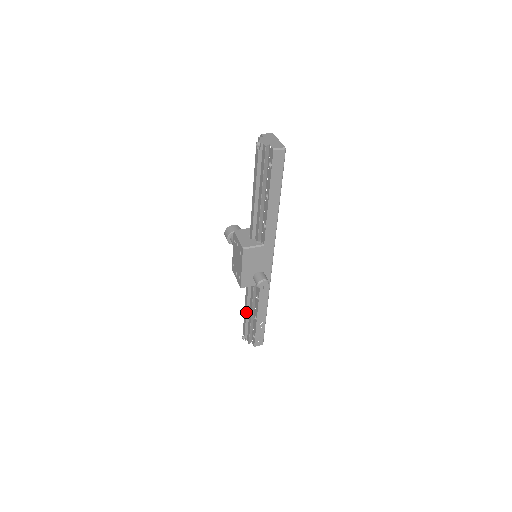
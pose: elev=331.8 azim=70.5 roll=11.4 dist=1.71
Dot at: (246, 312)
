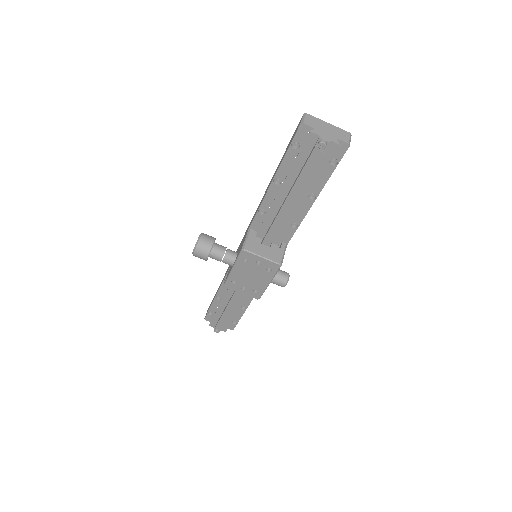
Dot at: occluded
